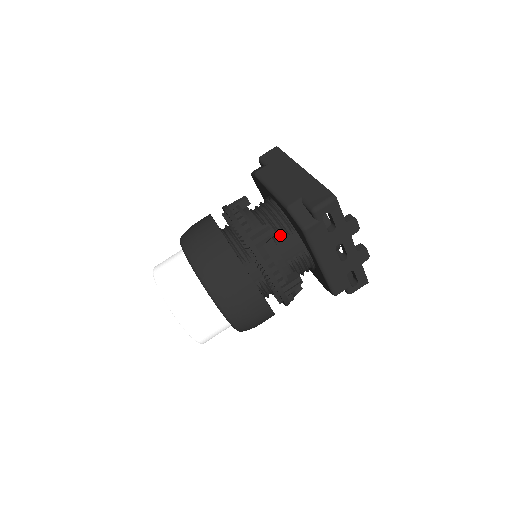
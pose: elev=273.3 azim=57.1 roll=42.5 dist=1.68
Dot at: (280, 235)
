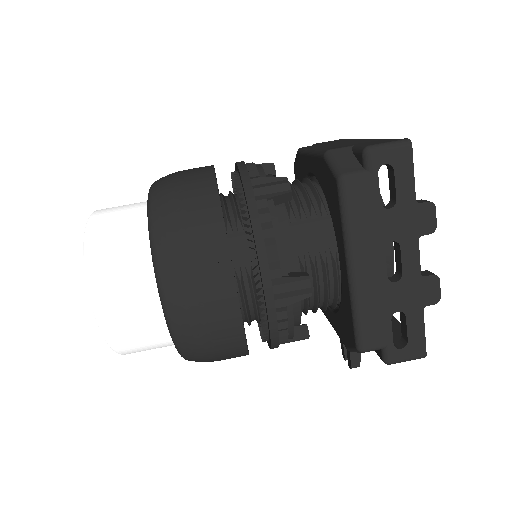
Dot at: (301, 208)
